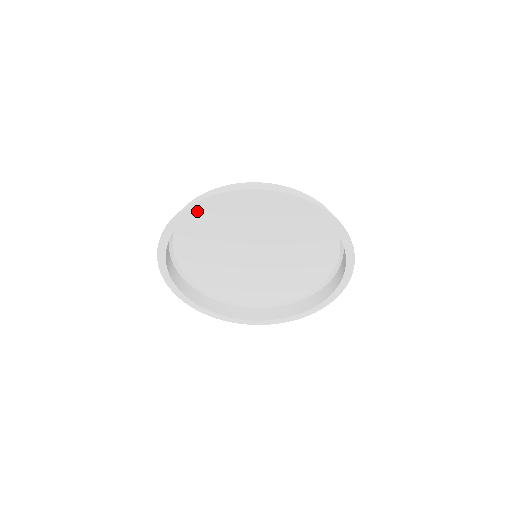
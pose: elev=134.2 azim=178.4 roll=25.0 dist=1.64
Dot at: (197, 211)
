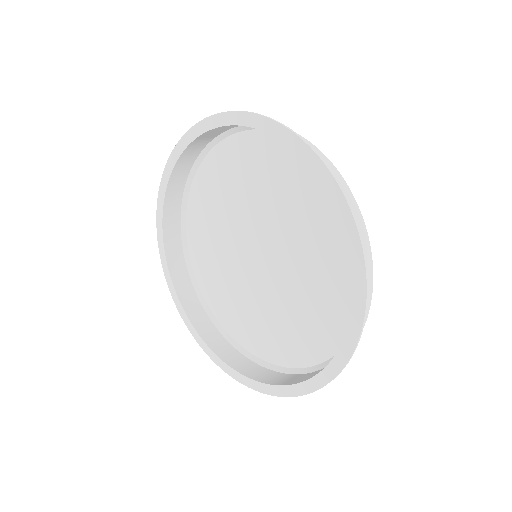
Dot at: (260, 142)
